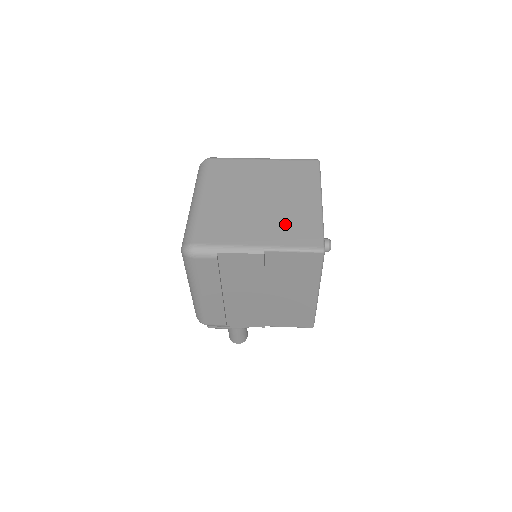
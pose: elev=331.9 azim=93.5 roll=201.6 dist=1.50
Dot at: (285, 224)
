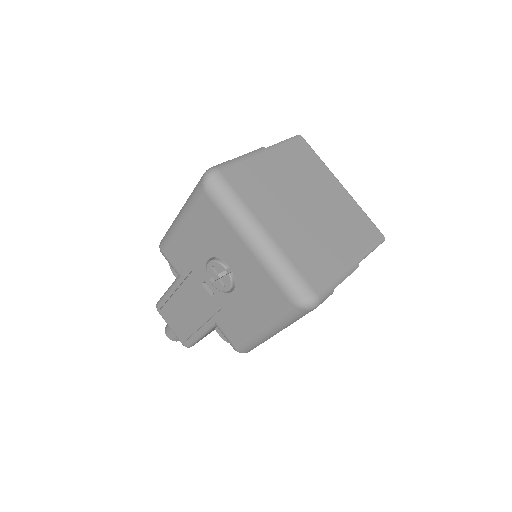
Dot at: (347, 226)
